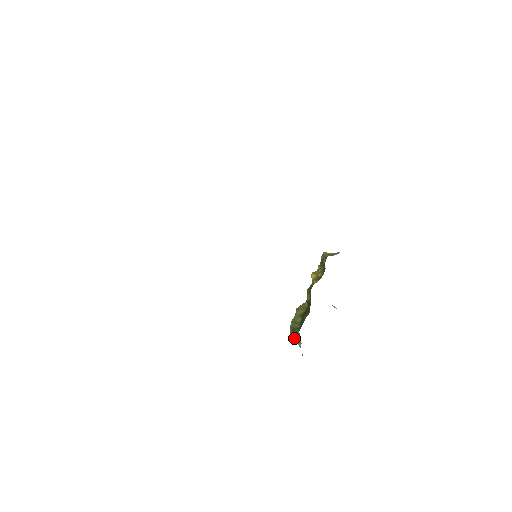
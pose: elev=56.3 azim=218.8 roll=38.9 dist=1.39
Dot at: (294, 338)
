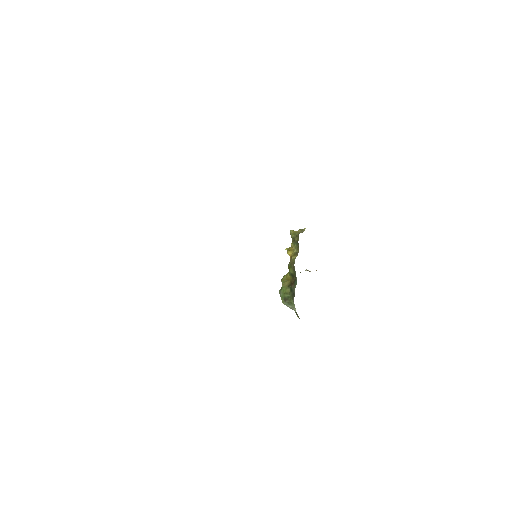
Dot at: (288, 305)
